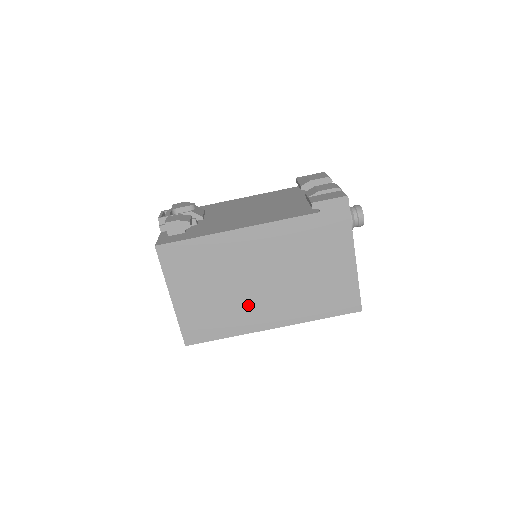
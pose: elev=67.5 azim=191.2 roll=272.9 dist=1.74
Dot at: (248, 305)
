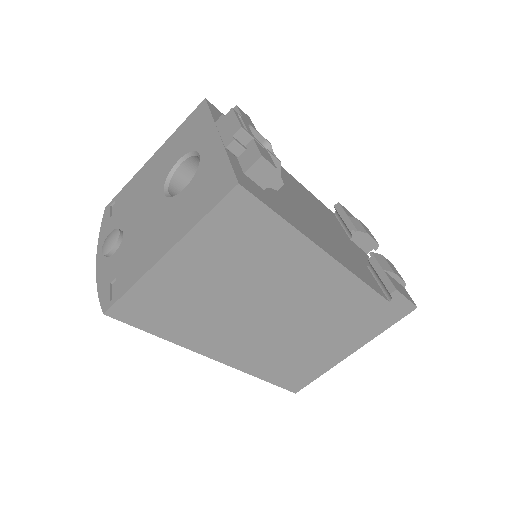
Dot at: (229, 325)
